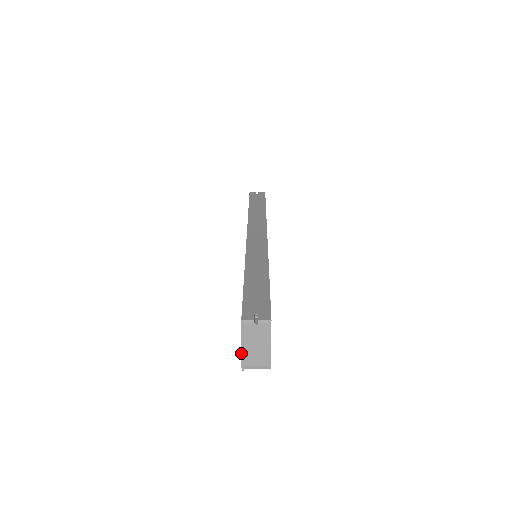
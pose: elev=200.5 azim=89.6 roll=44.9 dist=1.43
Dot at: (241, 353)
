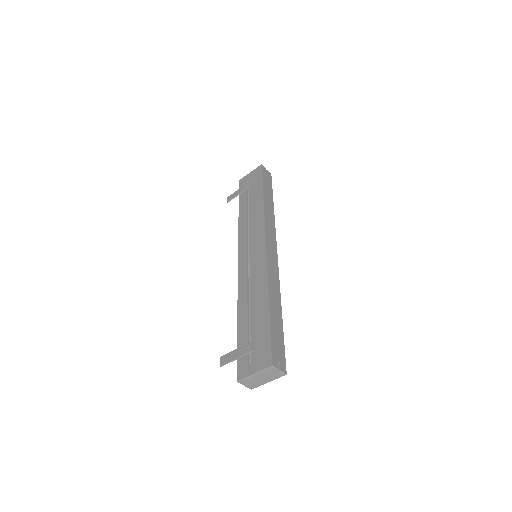
Dot at: (233, 360)
